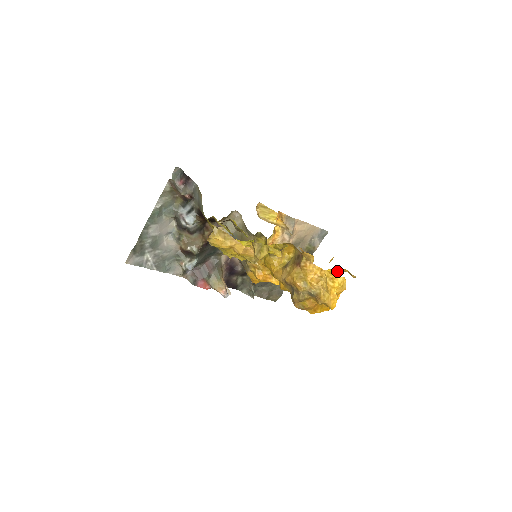
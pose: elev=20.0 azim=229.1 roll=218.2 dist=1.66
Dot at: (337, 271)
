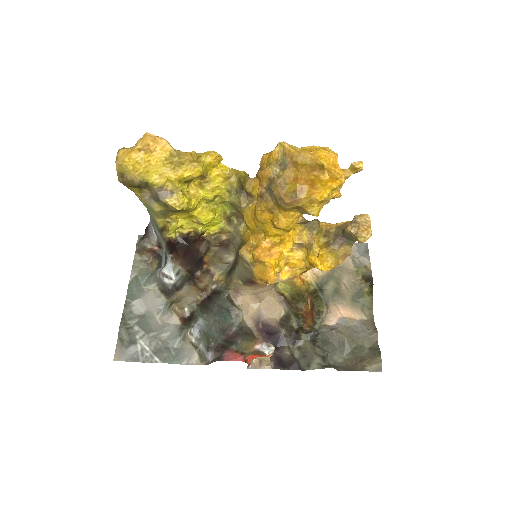
Dot at: occluded
